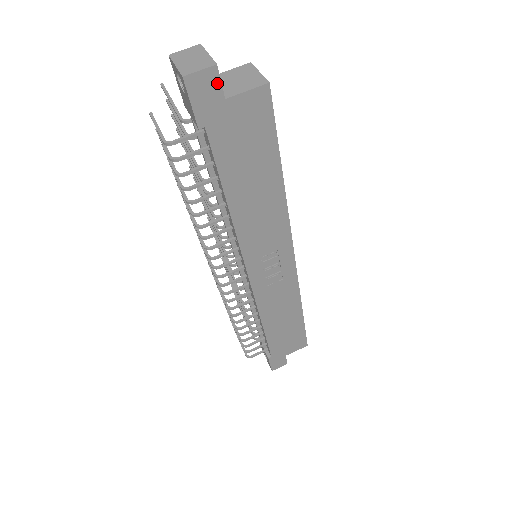
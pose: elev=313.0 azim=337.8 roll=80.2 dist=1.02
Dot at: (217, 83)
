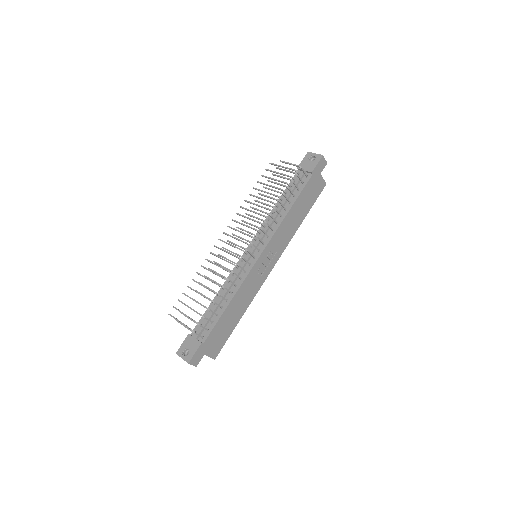
Dot at: (323, 167)
